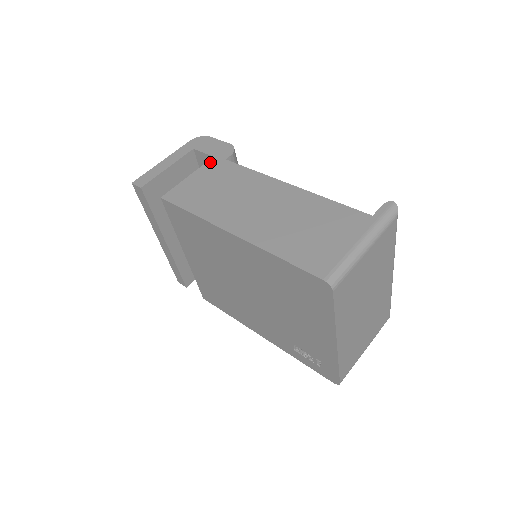
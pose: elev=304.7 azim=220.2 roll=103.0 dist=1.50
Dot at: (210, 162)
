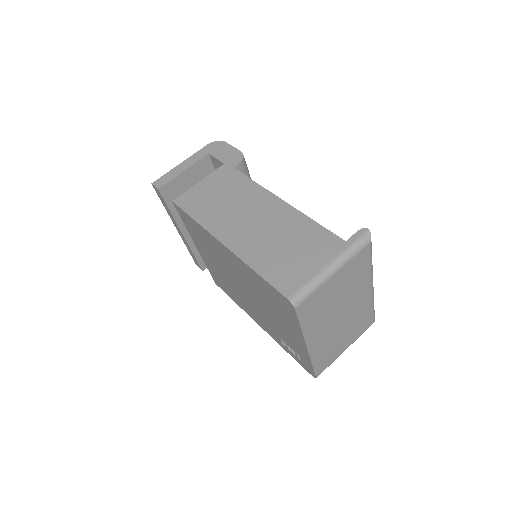
Dot at: (220, 169)
